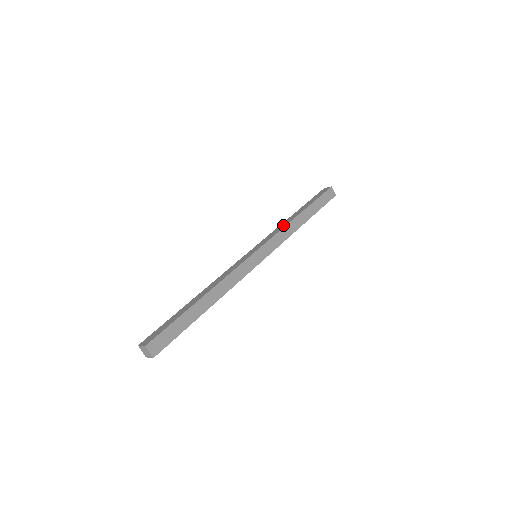
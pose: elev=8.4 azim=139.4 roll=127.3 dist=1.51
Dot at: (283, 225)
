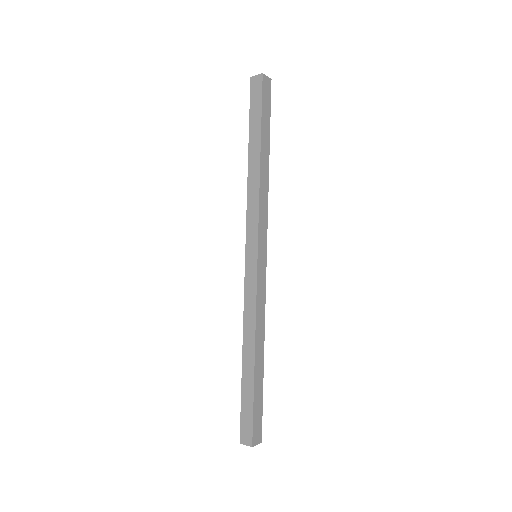
Dot at: (254, 191)
